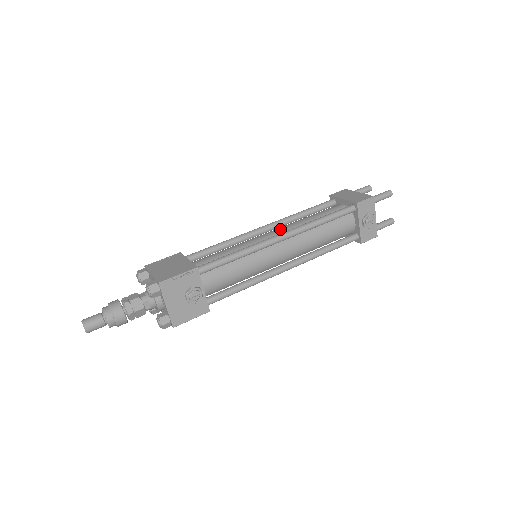
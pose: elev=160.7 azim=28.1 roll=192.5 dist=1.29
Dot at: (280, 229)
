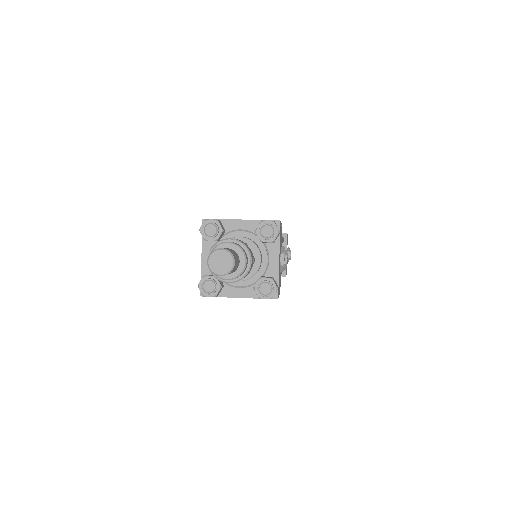
Dot at: occluded
